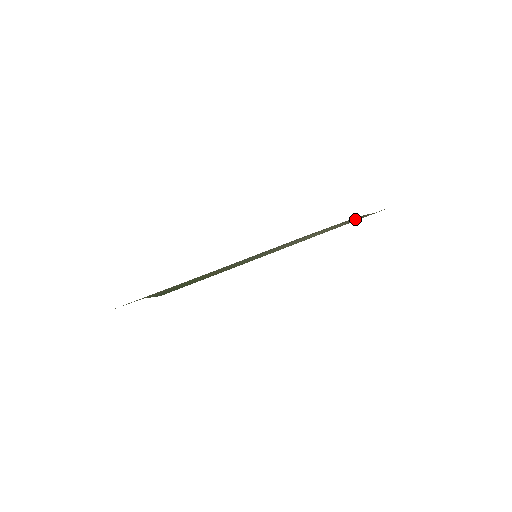
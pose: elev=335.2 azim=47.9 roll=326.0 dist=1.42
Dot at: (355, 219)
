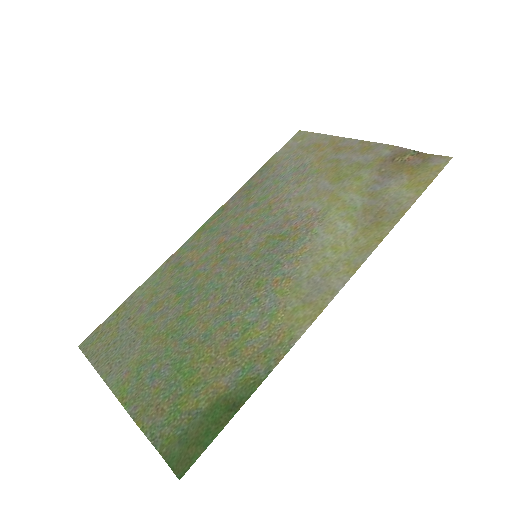
Dot at: (391, 174)
